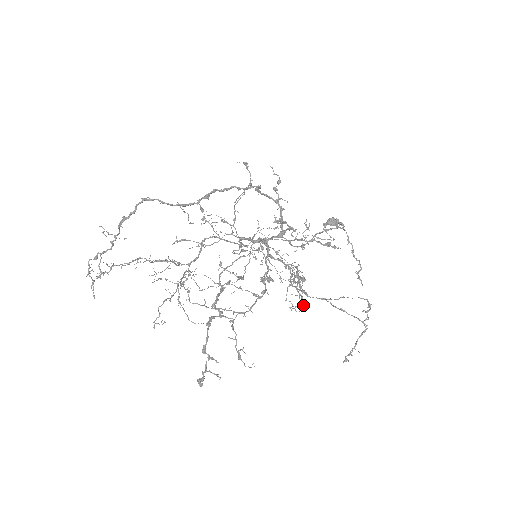
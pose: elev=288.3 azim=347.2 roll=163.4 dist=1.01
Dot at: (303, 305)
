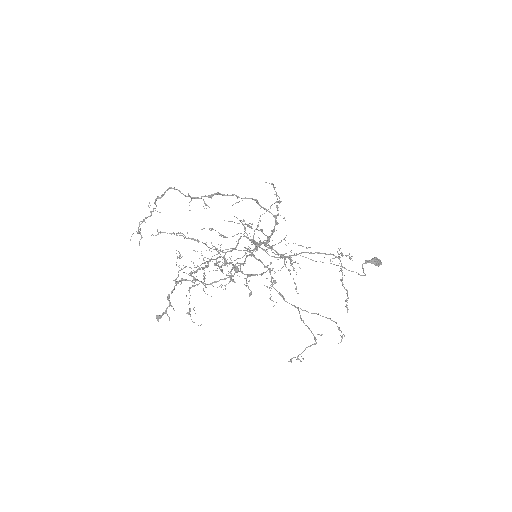
Dot at: (249, 294)
